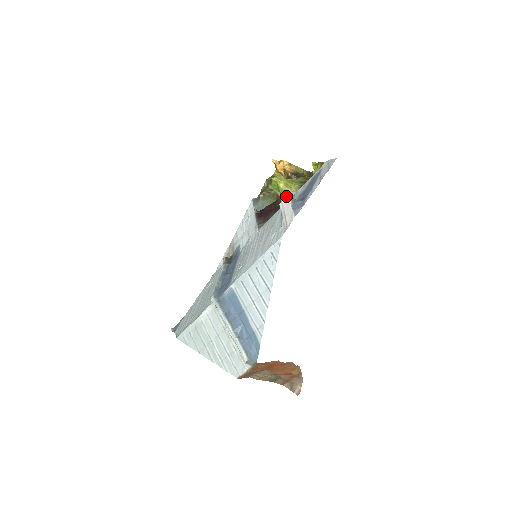
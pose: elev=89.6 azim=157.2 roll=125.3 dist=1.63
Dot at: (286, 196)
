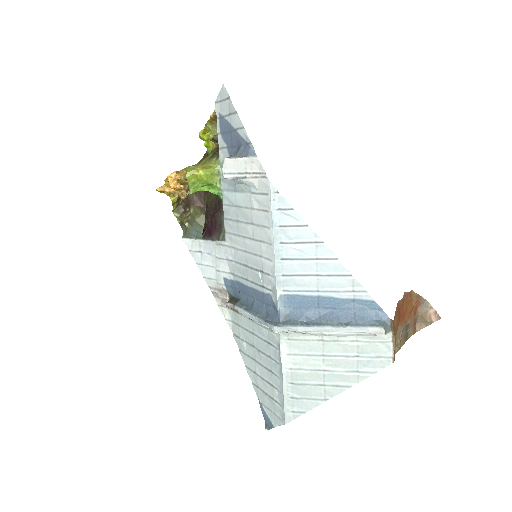
Dot at: (215, 180)
